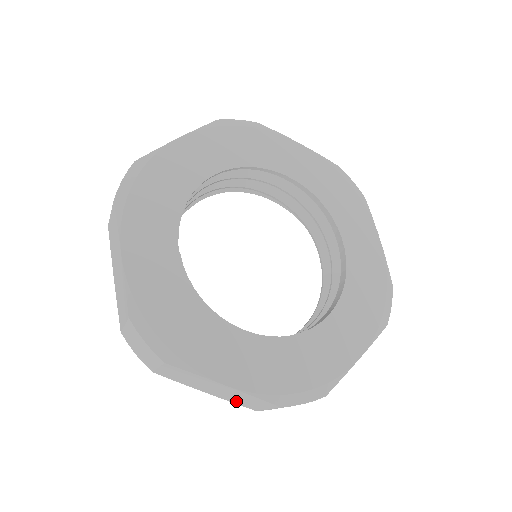
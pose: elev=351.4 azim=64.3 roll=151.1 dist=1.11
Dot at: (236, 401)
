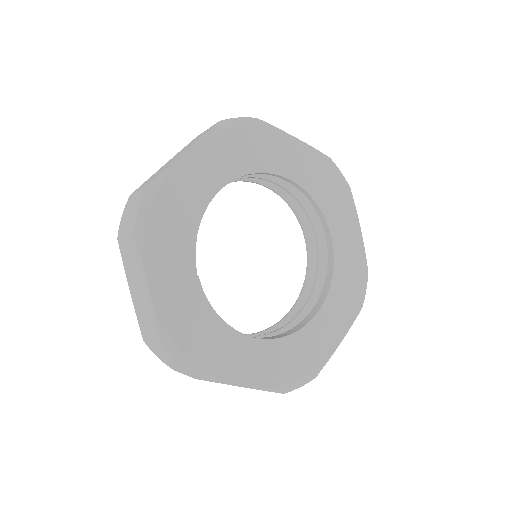
Dot at: occluded
